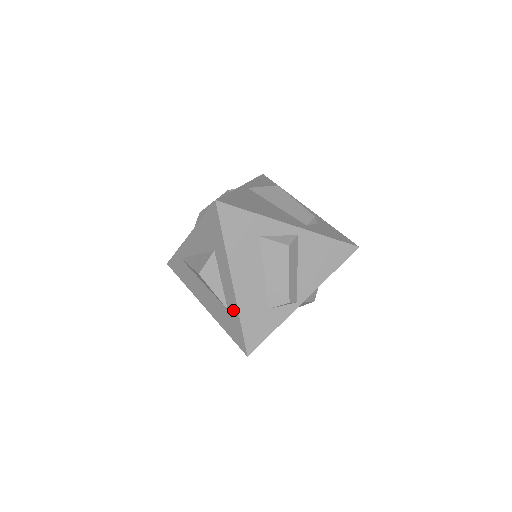
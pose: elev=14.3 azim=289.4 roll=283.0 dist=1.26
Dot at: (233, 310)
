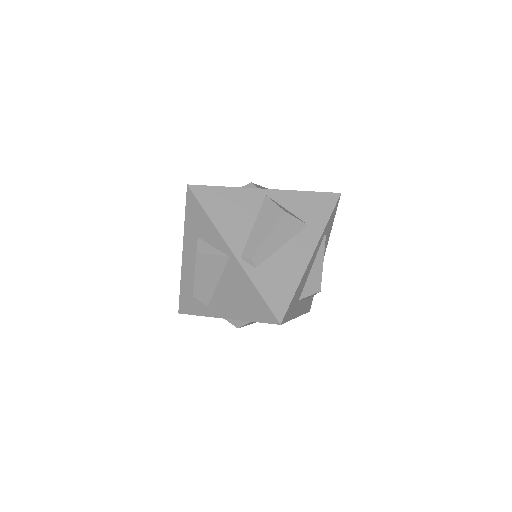
Dot at: occluded
